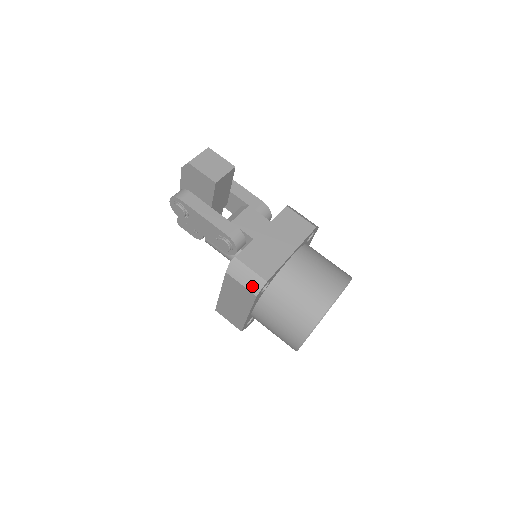
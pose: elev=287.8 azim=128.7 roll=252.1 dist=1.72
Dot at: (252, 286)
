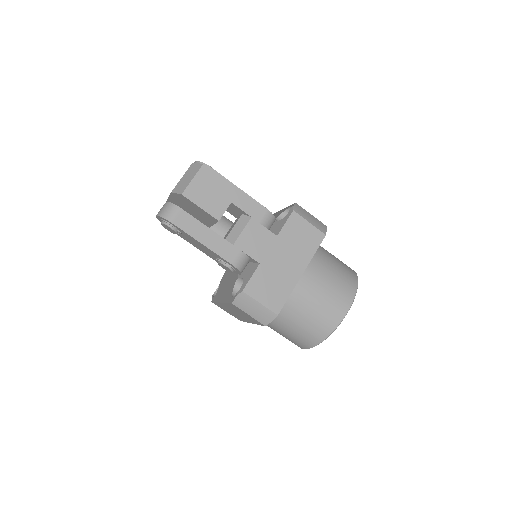
Dot at: (261, 318)
